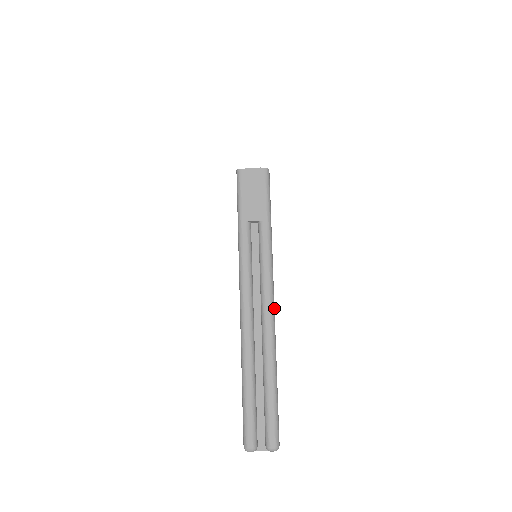
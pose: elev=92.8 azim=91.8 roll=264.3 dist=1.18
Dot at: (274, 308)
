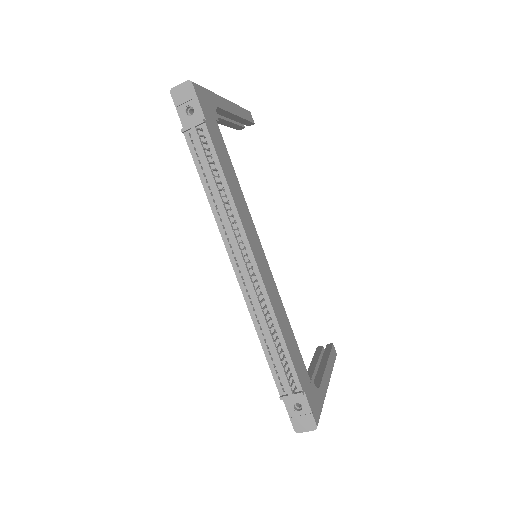
Dot at: occluded
